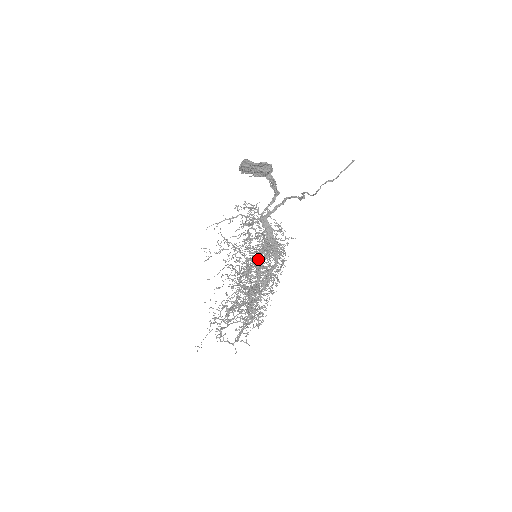
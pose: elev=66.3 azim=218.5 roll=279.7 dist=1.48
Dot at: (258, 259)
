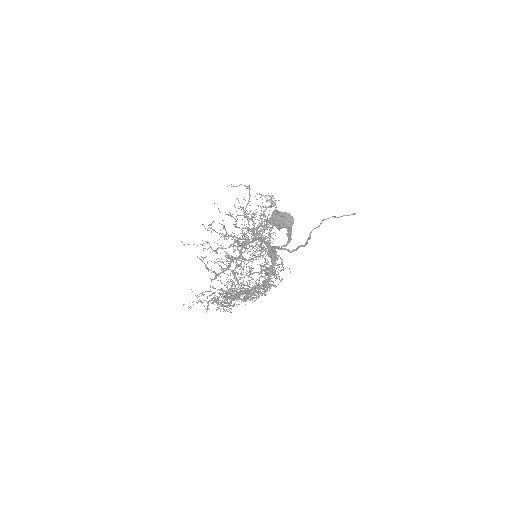
Dot at: (263, 225)
